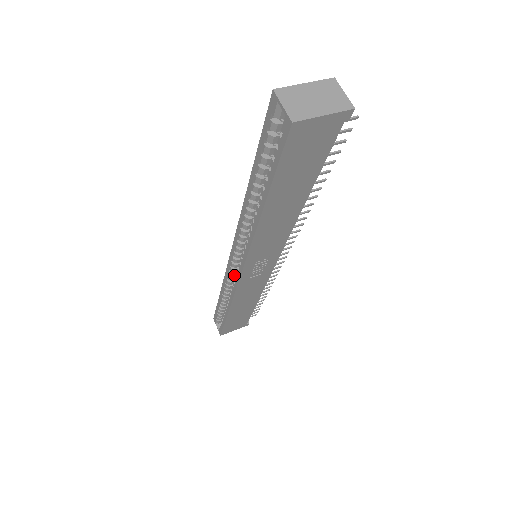
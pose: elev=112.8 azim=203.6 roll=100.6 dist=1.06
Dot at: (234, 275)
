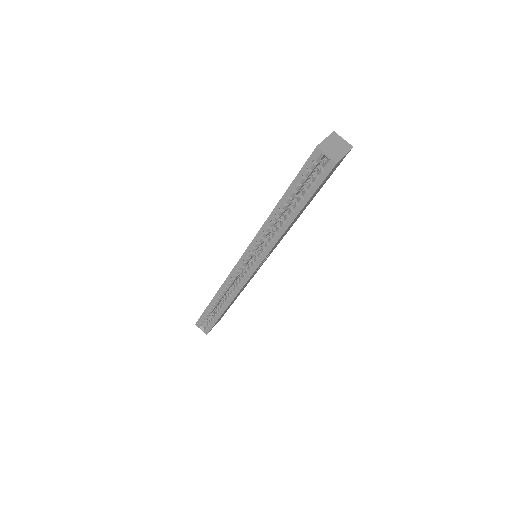
Dot at: (237, 277)
